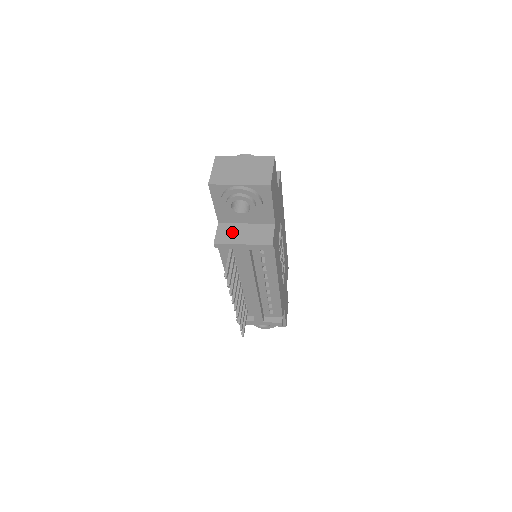
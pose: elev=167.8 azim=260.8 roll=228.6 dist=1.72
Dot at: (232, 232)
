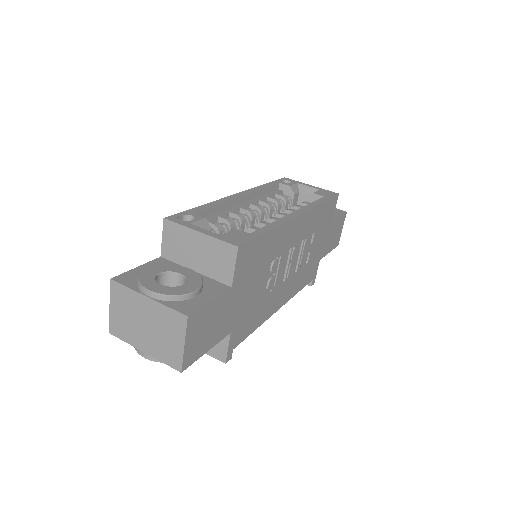
Dot at: occluded
